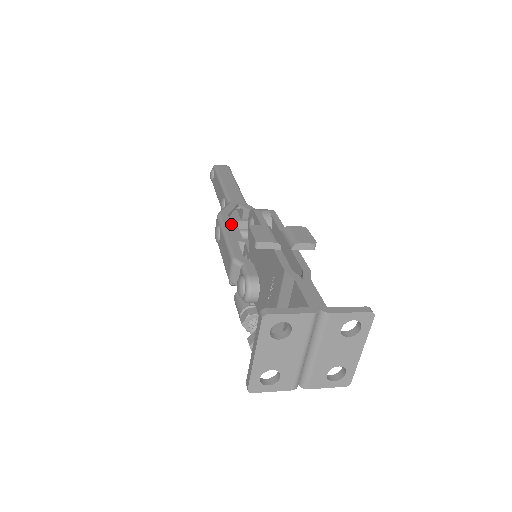
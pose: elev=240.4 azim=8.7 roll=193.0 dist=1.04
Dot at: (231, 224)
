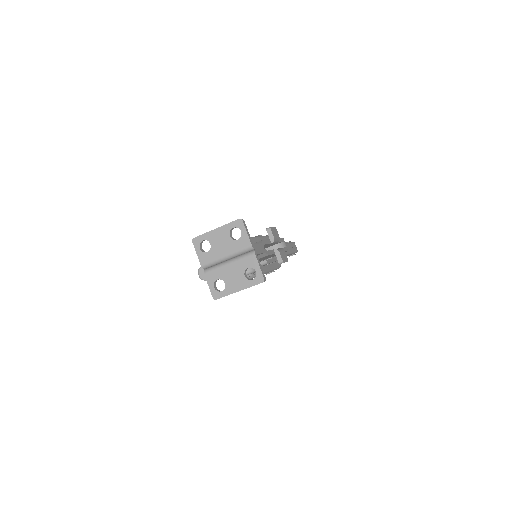
Dot at: occluded
